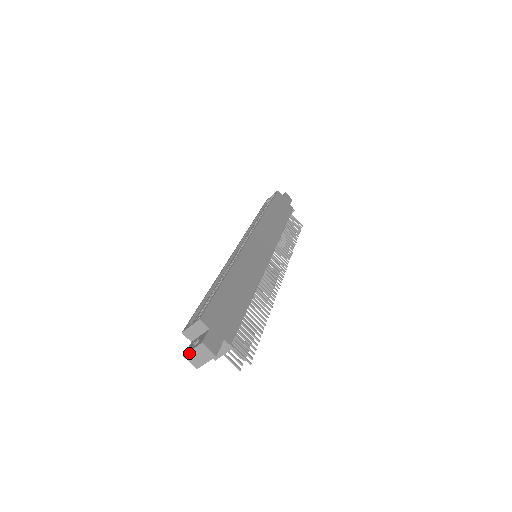
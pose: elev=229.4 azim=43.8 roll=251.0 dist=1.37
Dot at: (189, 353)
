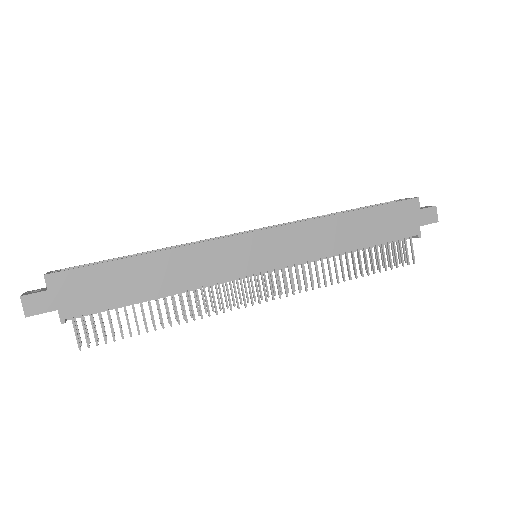
Dot at: occluded
